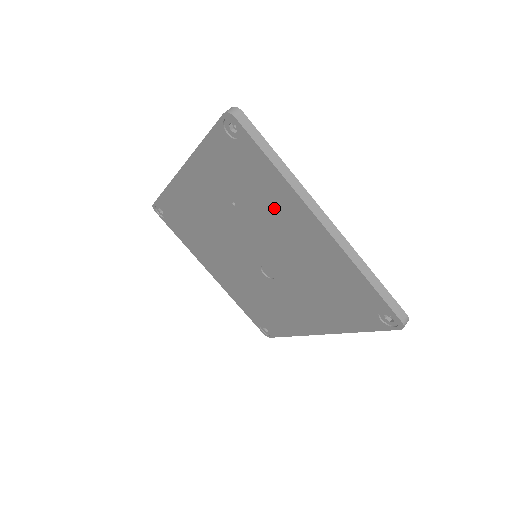
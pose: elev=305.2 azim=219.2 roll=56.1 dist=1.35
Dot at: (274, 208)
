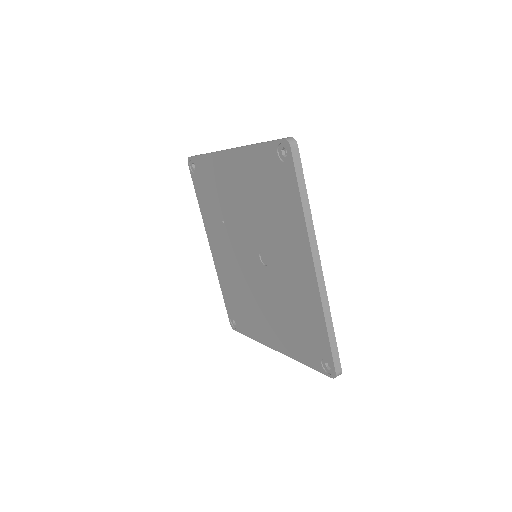
Dot at: (223, 184)
